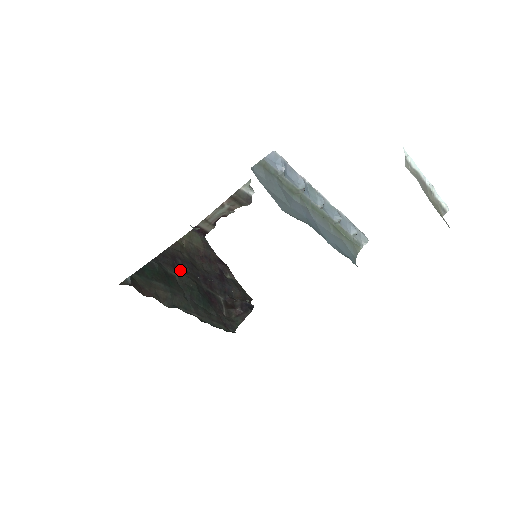
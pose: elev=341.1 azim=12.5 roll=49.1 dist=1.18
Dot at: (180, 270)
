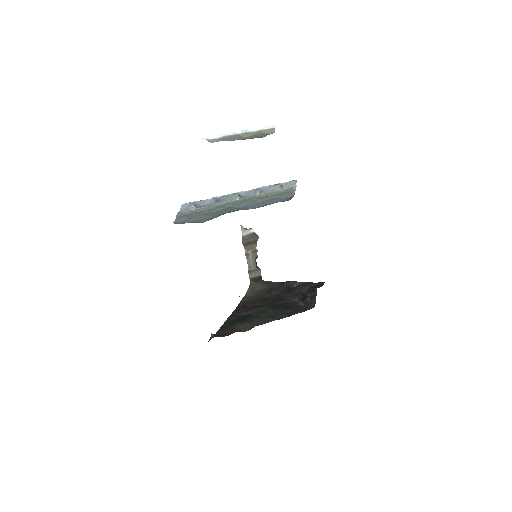
Dot at: (253, 309)
